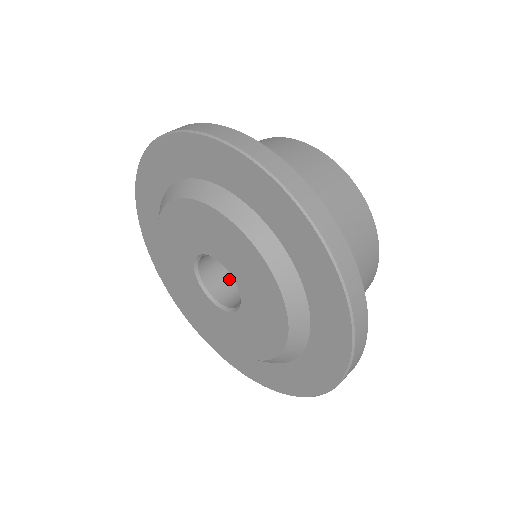
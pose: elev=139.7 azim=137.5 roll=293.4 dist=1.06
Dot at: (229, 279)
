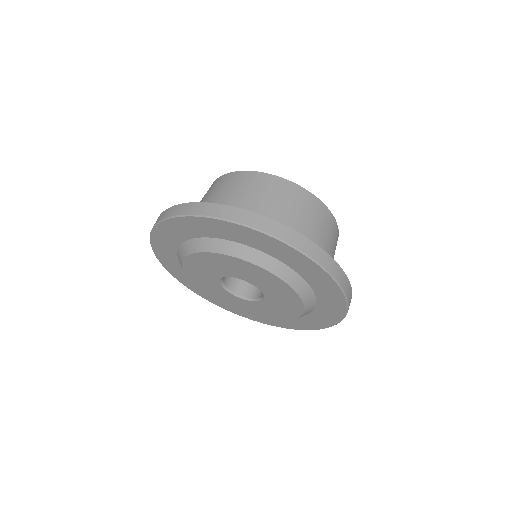
Dot at: occluded
